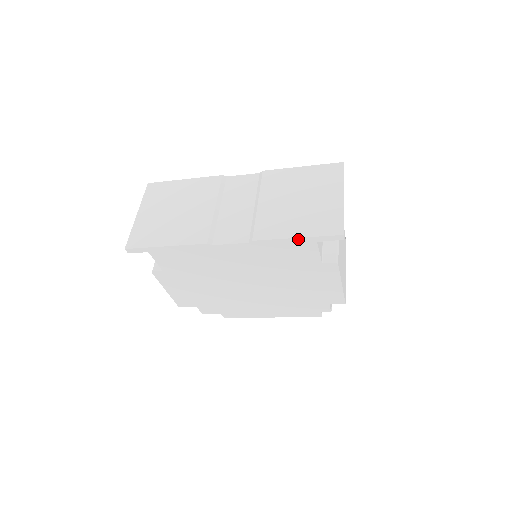
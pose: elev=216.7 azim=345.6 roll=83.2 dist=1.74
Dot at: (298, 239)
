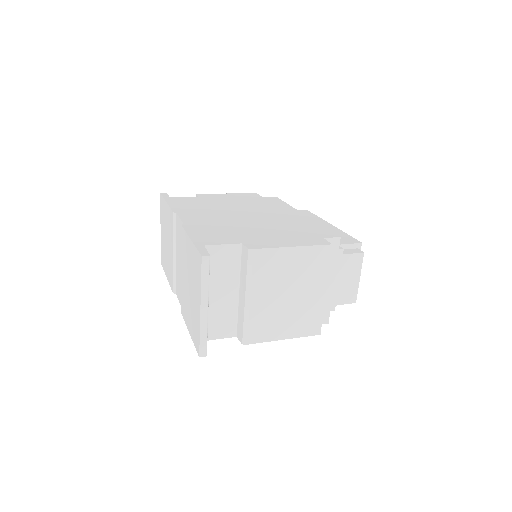
Dot at: occluded
